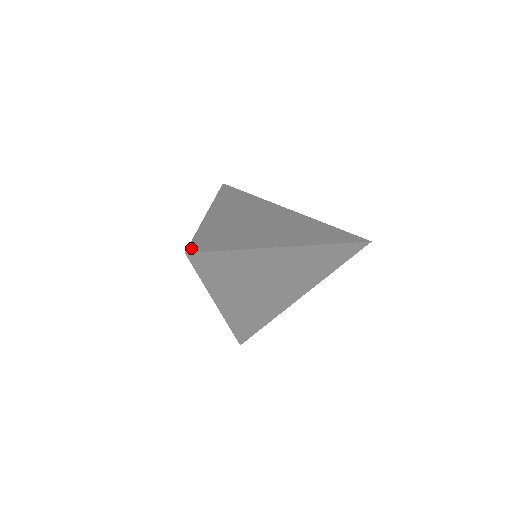
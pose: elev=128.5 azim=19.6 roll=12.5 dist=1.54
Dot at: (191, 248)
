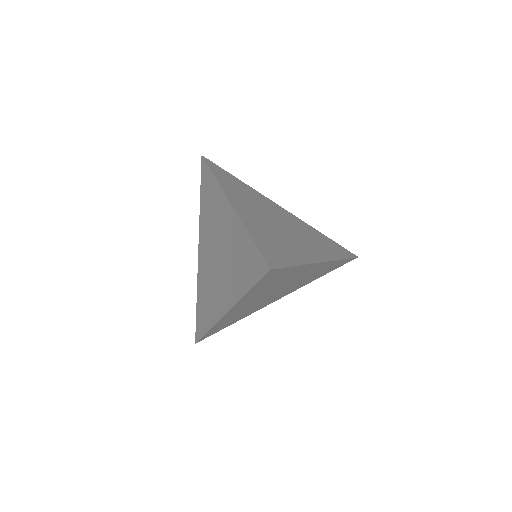
Dot at: (269, 261)
